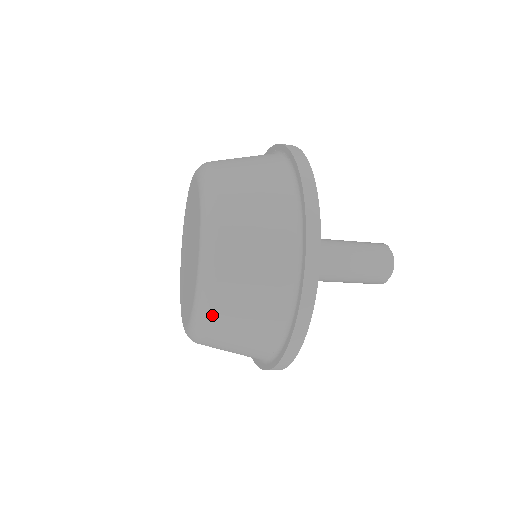
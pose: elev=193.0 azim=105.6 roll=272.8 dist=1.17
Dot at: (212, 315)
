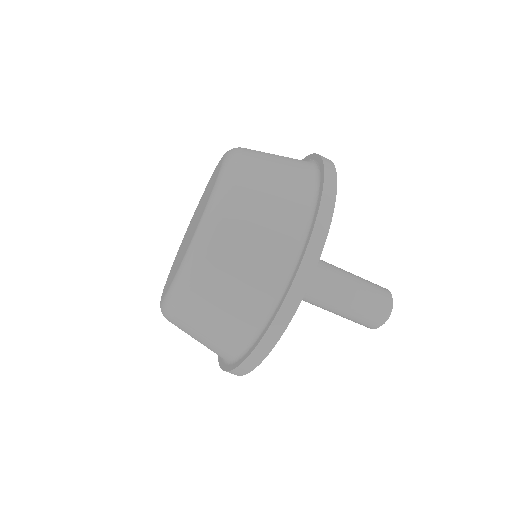
Dot at: (190, 291)
